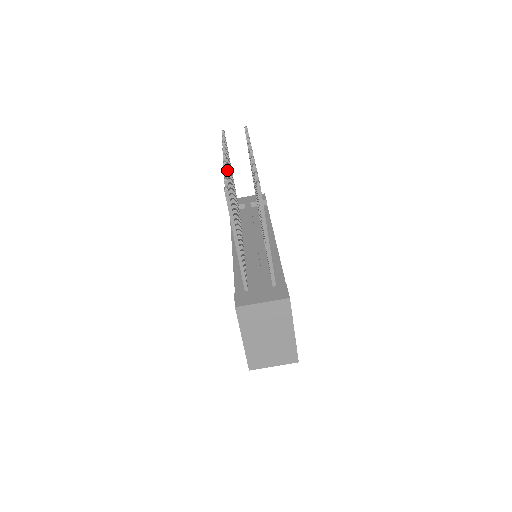
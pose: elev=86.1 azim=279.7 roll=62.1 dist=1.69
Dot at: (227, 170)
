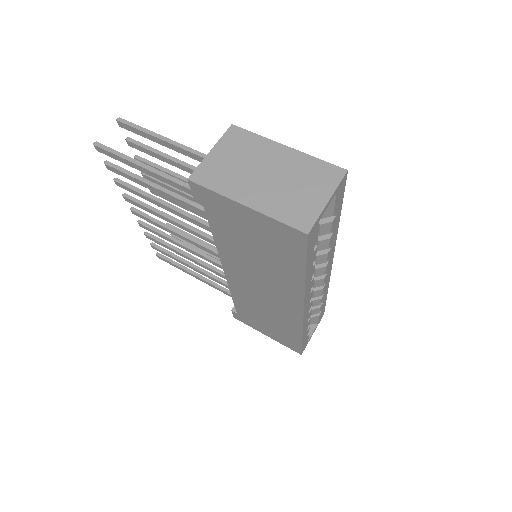
Dot at: (130, 197)
